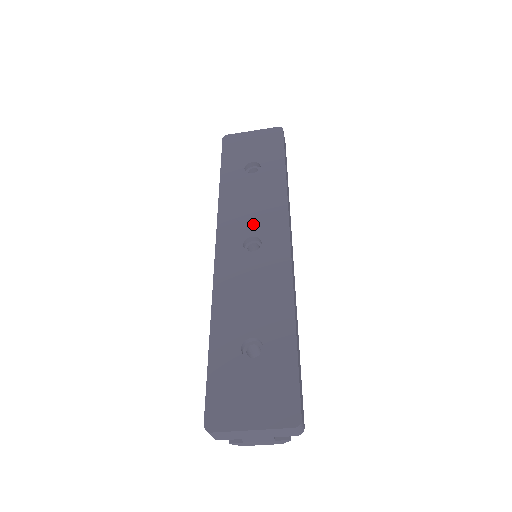
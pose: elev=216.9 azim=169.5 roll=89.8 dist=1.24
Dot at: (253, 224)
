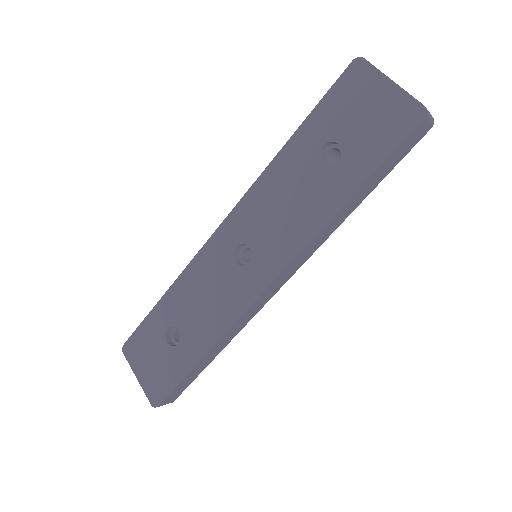
Dot at: (262, 234)
